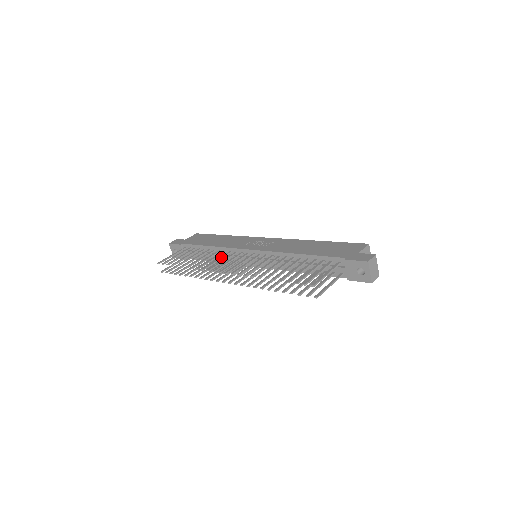
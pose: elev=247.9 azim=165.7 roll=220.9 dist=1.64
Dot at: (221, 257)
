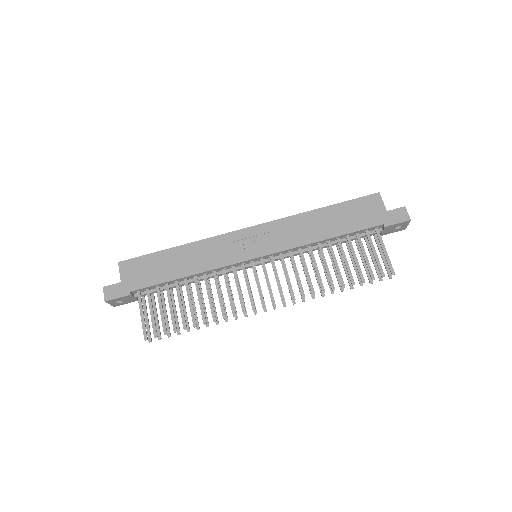
Dot at: (228, 285)
